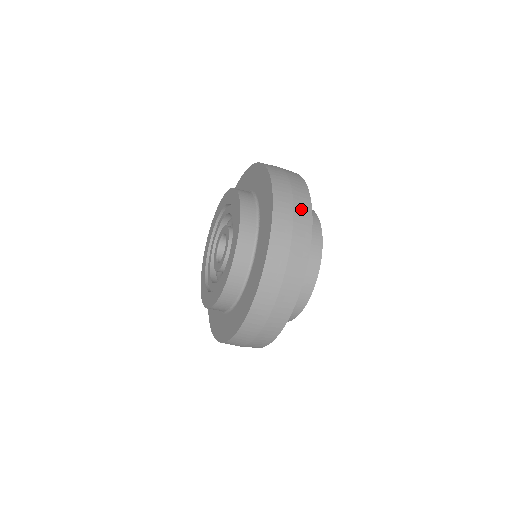
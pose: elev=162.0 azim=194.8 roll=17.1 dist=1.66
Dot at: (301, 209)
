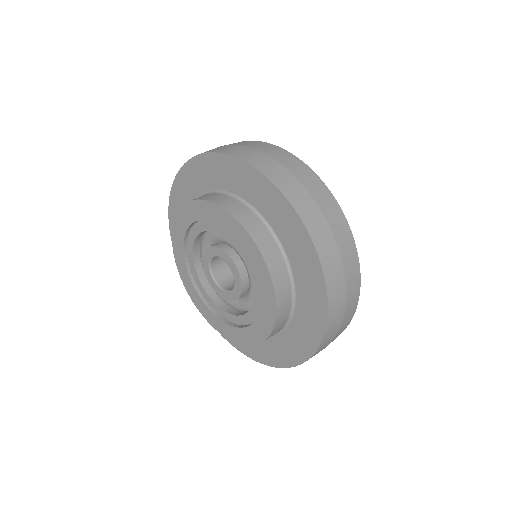
Dot at: (263, 147)
